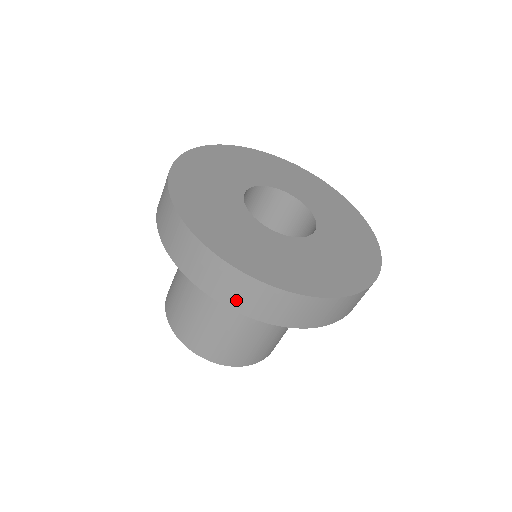
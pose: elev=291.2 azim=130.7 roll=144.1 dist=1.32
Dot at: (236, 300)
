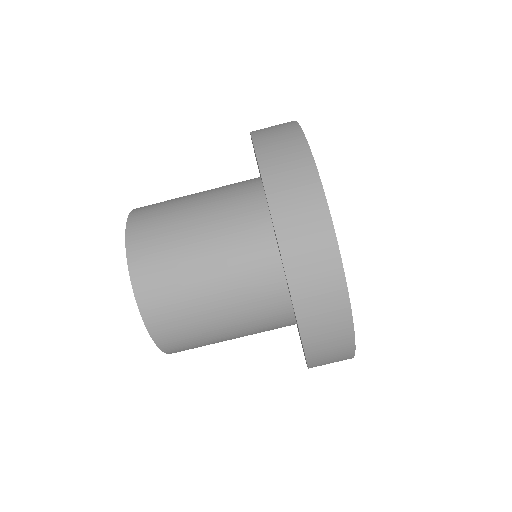
Dot at: (302, 272)
